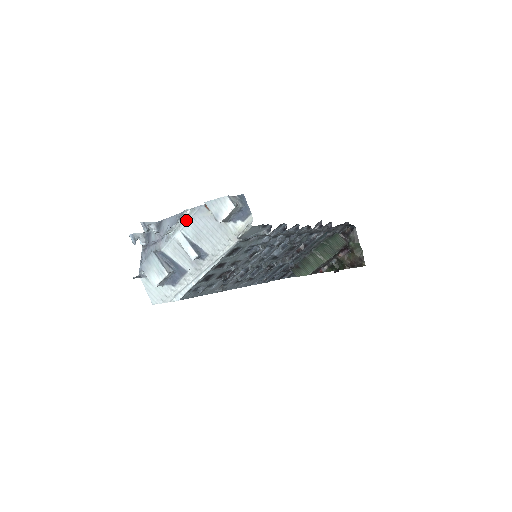
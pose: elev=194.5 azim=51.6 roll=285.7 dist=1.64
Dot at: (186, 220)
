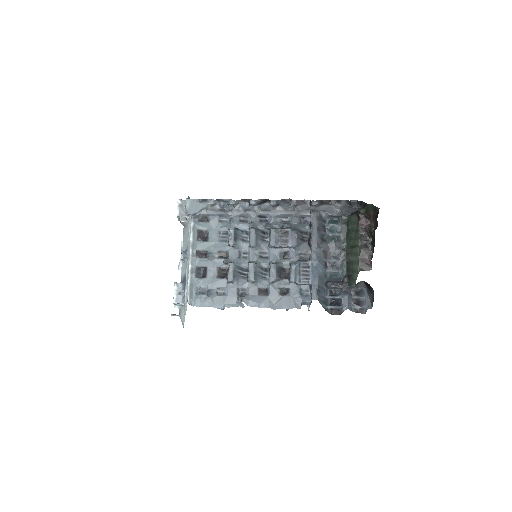
Dot at: (183, 246)
